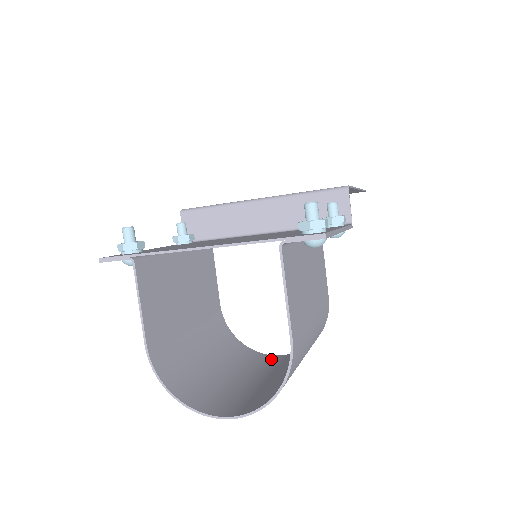
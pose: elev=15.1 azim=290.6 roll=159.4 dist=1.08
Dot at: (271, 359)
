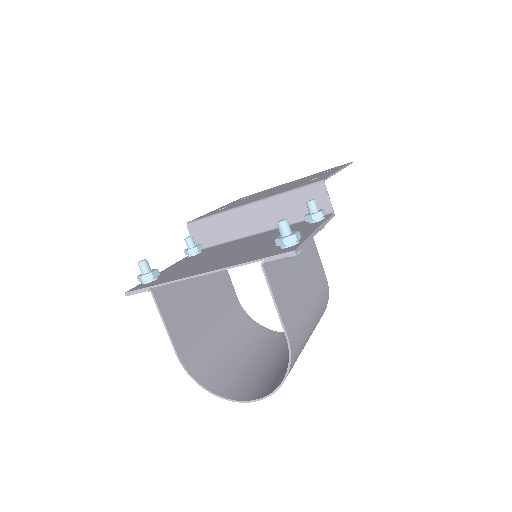
Dot at: occluded
